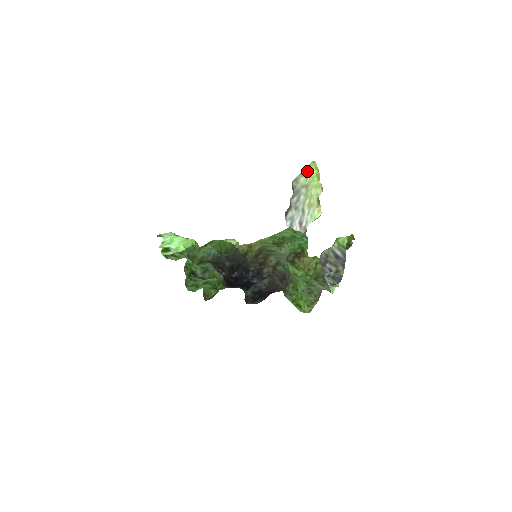
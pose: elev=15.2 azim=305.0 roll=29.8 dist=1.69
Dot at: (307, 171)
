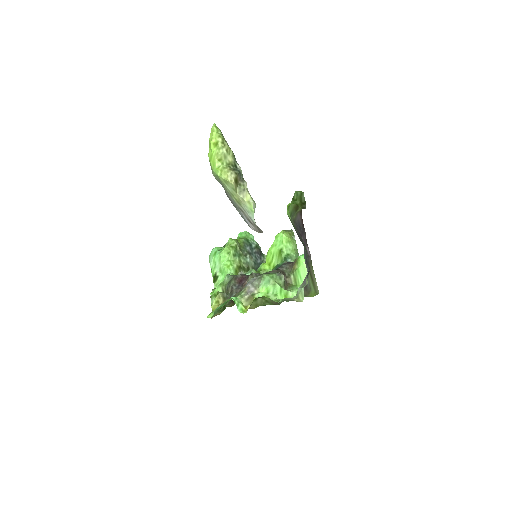
Dot at: (211, 164)
